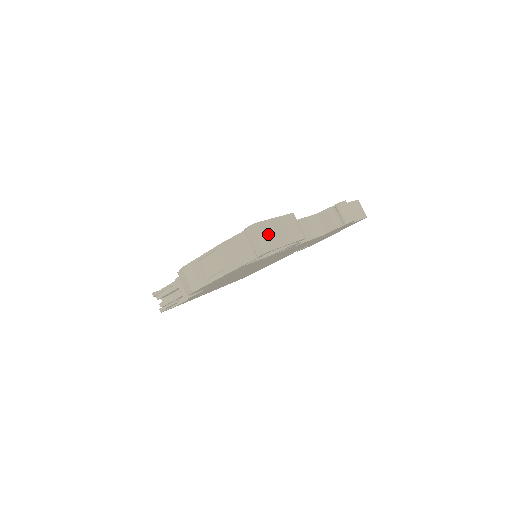
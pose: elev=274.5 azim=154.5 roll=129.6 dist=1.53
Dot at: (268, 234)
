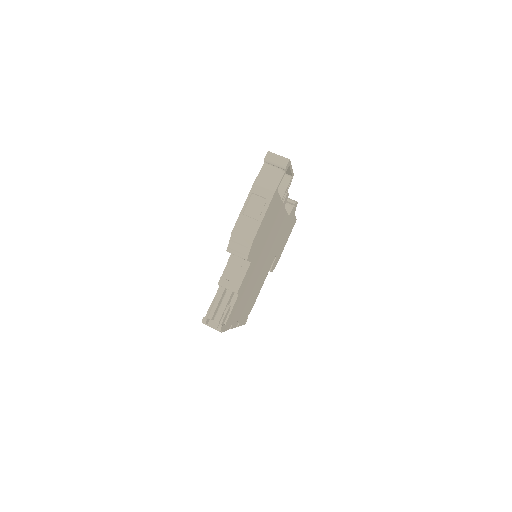
Dot at: occluded
